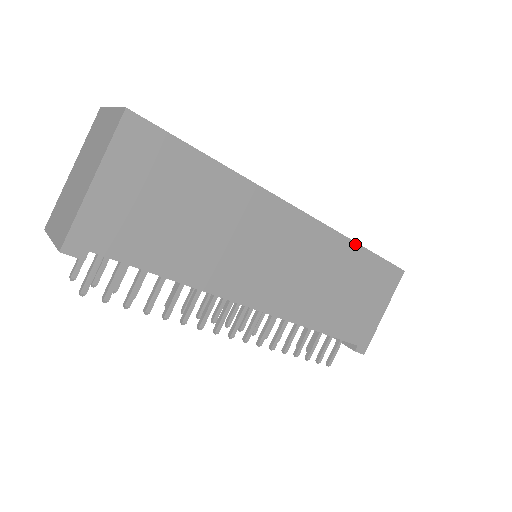
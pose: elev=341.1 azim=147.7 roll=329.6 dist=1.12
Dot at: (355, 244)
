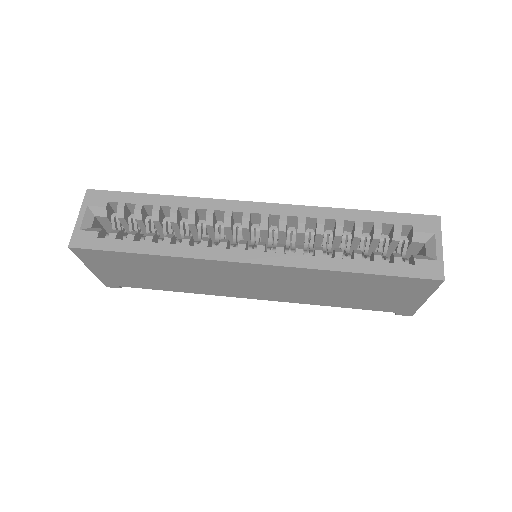
Dot at: (339, 272)
